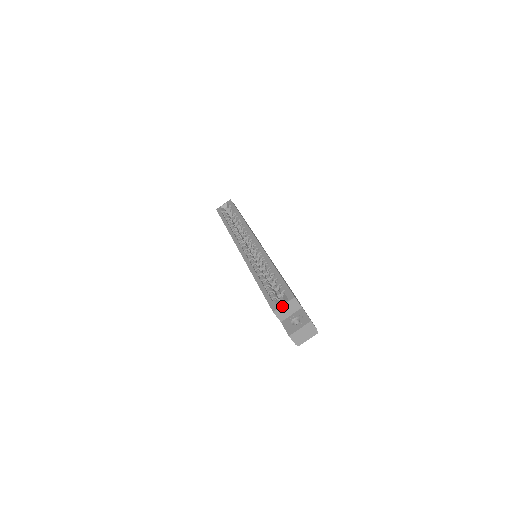
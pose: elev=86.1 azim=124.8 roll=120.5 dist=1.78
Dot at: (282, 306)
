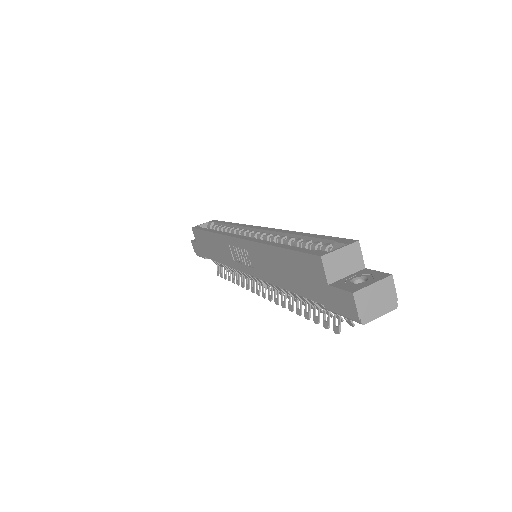
Dot at: (337, 251)
